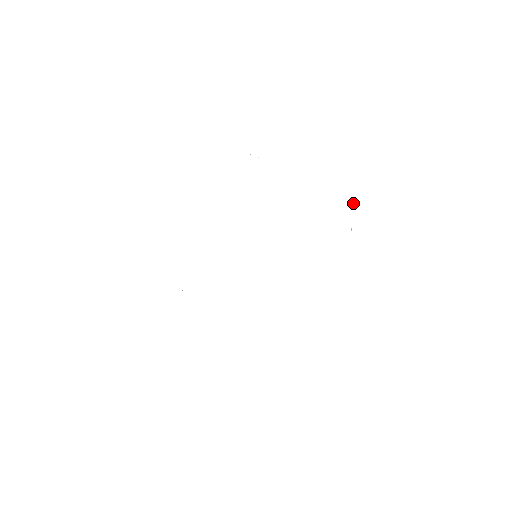
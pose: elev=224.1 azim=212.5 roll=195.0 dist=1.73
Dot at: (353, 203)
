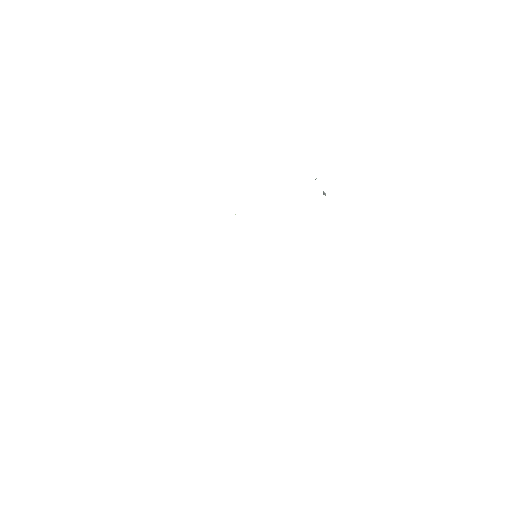
Dot at: occluded
